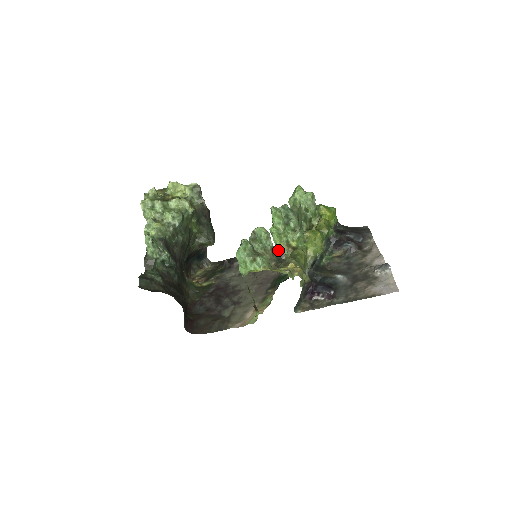
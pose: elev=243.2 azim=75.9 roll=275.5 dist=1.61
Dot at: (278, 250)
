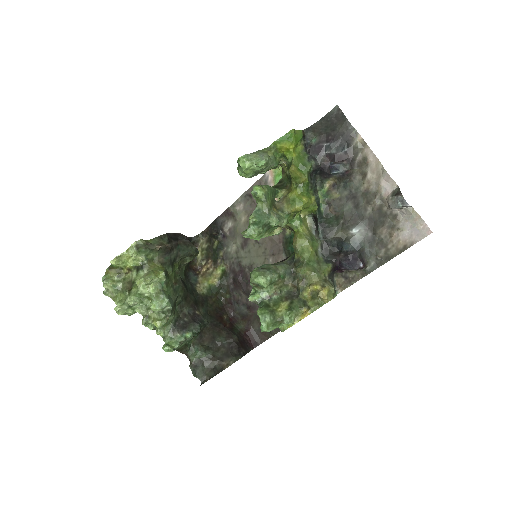
Dot at: occluded
